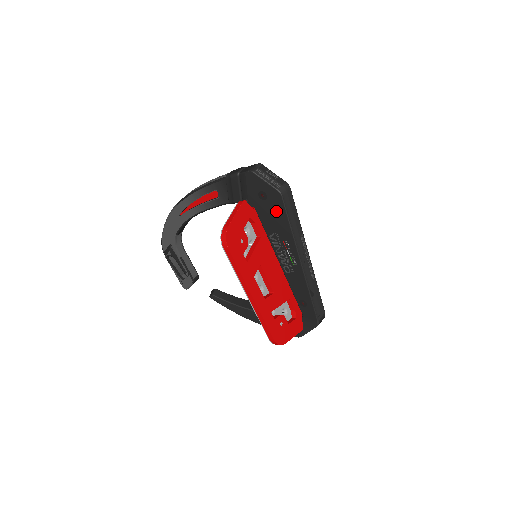
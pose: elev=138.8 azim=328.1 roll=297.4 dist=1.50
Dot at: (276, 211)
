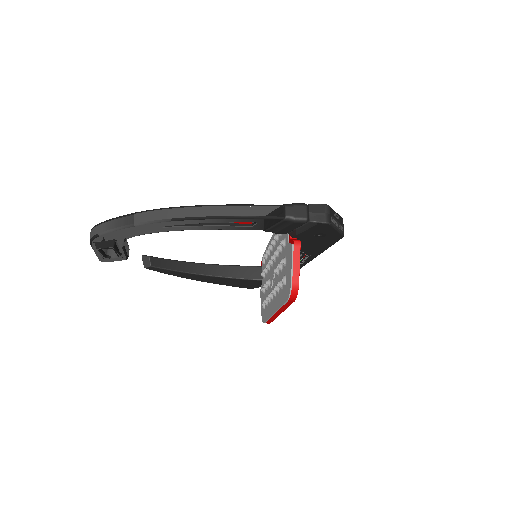
Dot at: (323, 243)
